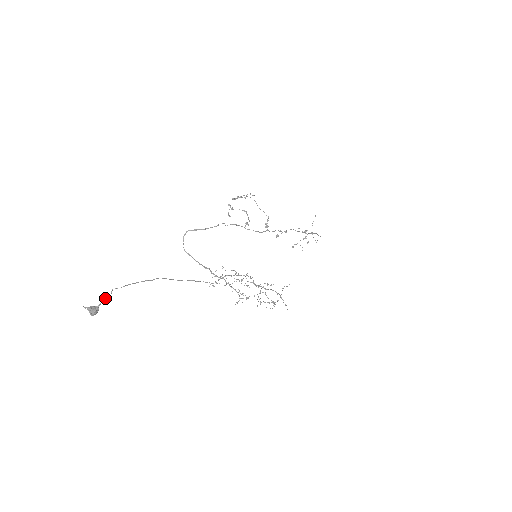
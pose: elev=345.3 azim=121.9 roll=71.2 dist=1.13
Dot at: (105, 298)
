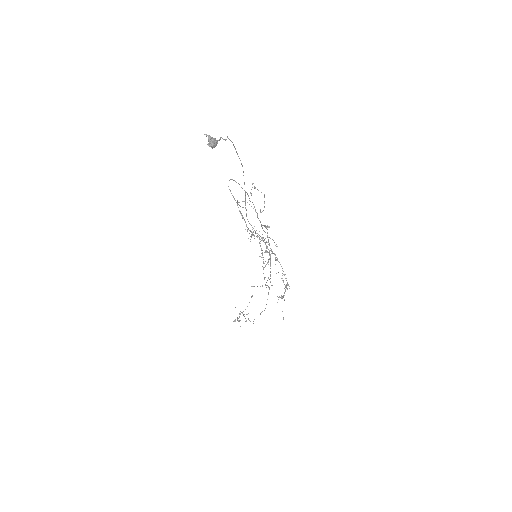
Dot at: (222, 138)
